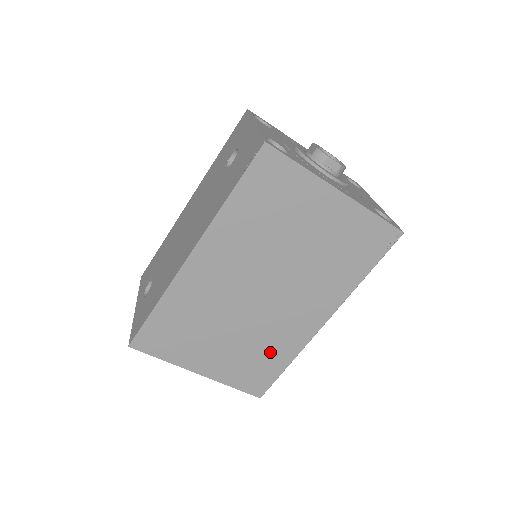
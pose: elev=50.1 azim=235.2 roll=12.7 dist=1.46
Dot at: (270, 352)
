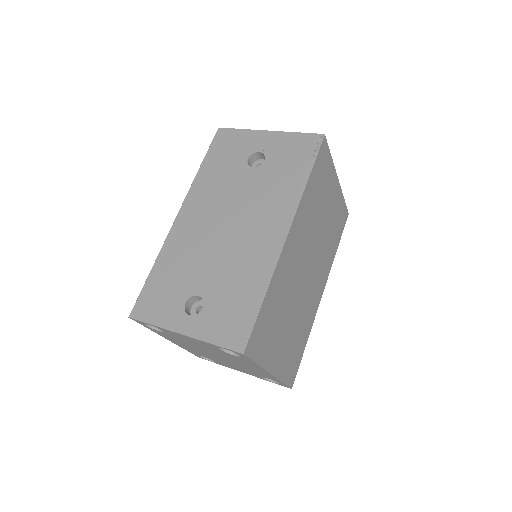
Dot at: (302, 333)
